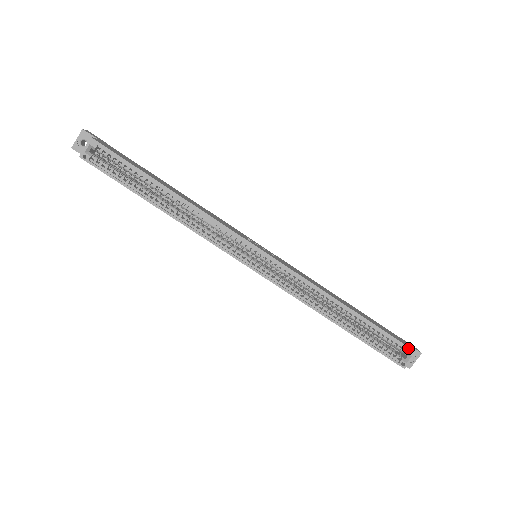
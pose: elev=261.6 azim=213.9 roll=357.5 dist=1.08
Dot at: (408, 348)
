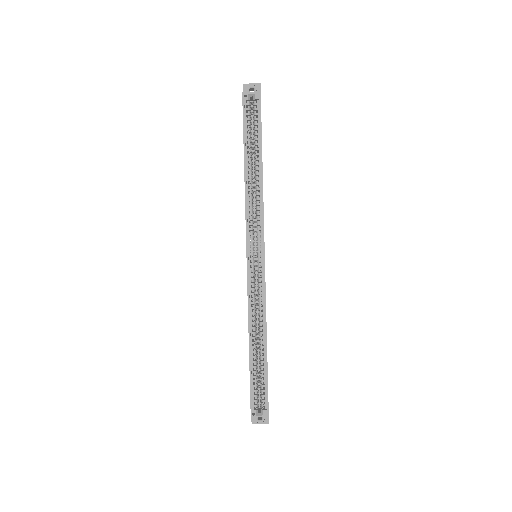
Dot at: (268, 408)
